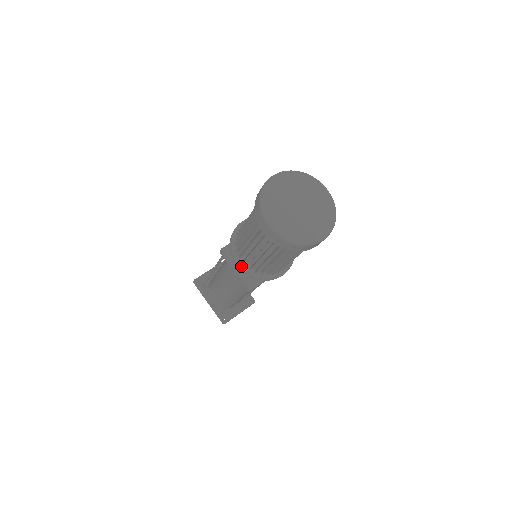
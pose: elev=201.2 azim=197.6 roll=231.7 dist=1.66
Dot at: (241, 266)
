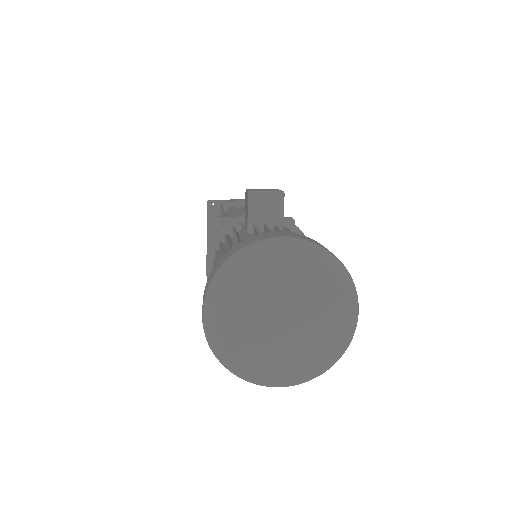
Dot at: occluded
